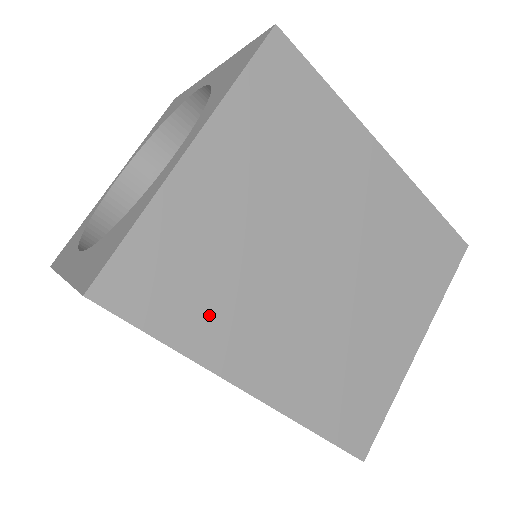
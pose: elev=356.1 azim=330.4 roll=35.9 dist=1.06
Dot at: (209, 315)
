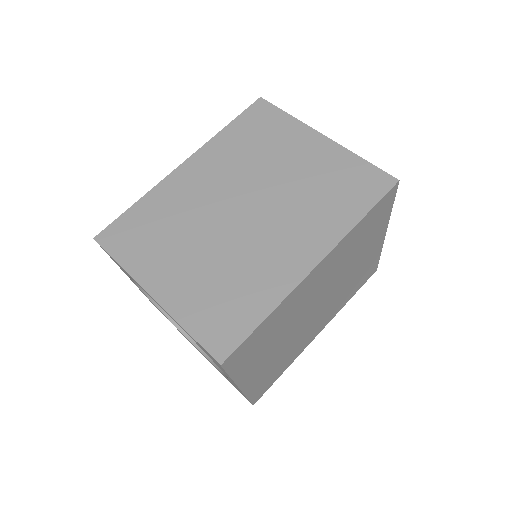
Dot at: (289, 359)
